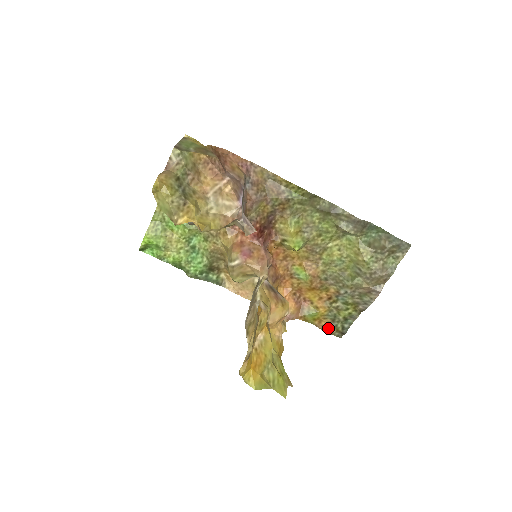
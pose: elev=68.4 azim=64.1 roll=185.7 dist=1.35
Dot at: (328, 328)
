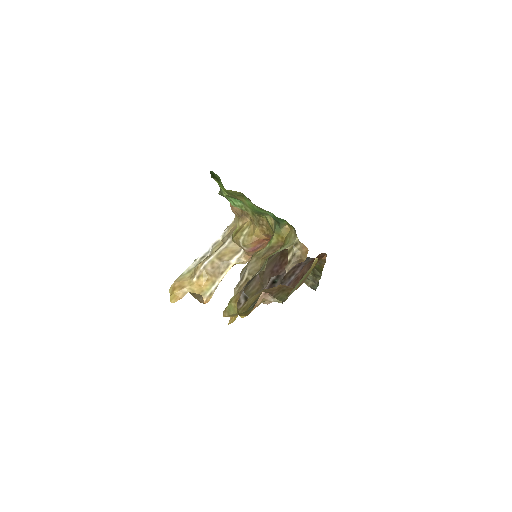
Dot at: occluded
